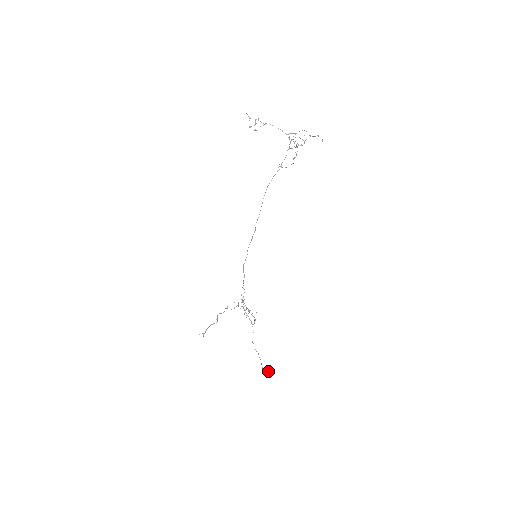
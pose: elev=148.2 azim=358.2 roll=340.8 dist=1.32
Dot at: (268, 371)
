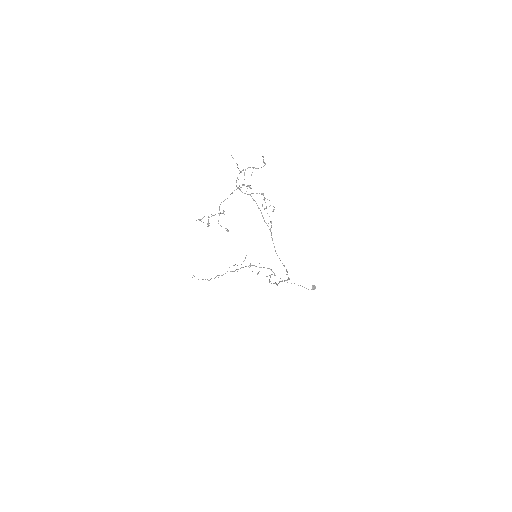
Dot at: (314, 288)
